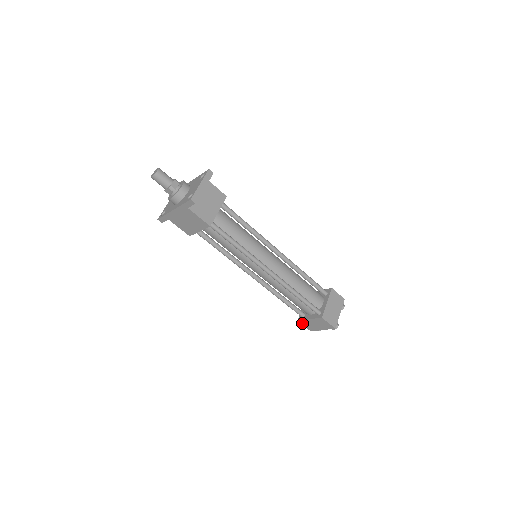
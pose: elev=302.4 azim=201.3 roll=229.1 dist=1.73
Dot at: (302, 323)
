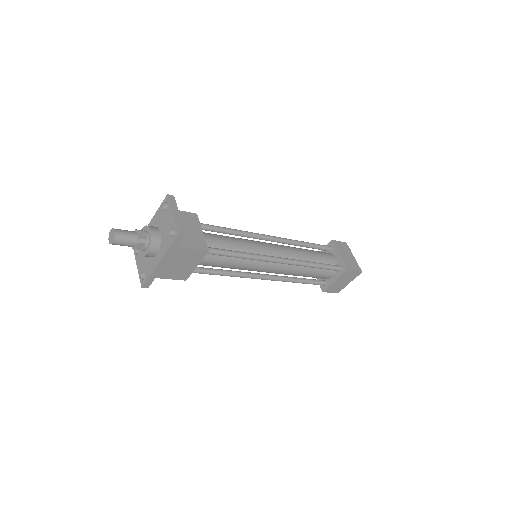
Dot at: (328, 291)
